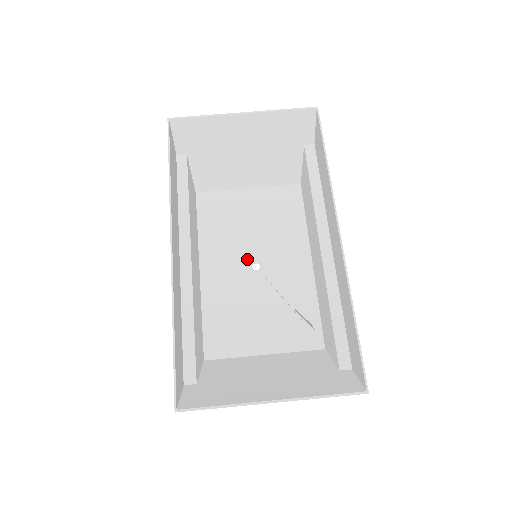
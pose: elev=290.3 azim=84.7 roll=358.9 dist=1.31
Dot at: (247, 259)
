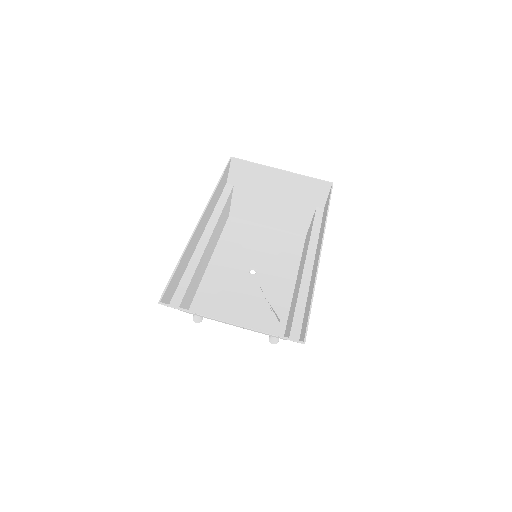
Dot at: (248, 264)
